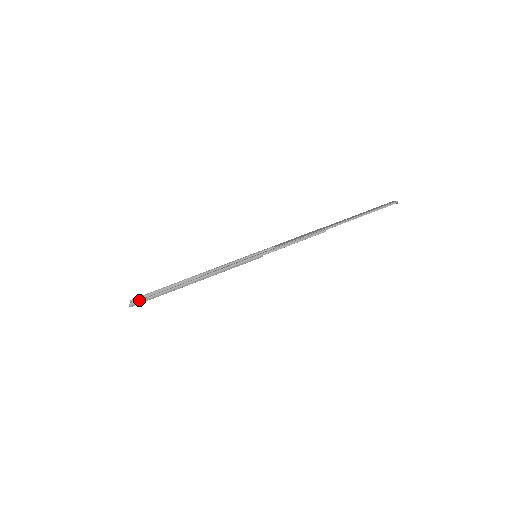
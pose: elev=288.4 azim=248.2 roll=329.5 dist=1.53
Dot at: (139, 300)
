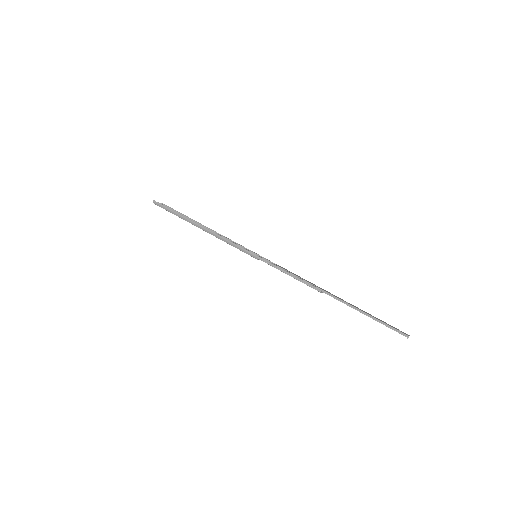
Dot at: (161, 204)
